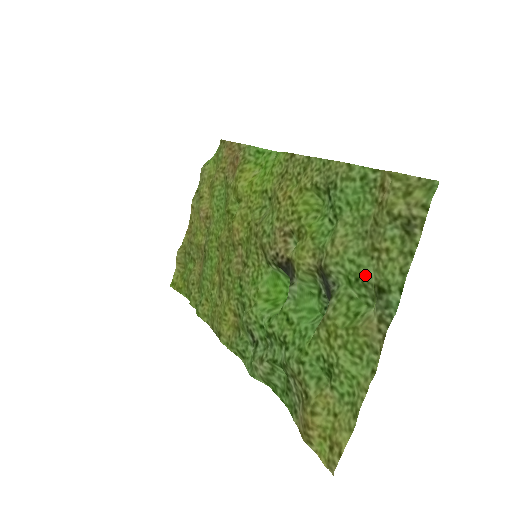
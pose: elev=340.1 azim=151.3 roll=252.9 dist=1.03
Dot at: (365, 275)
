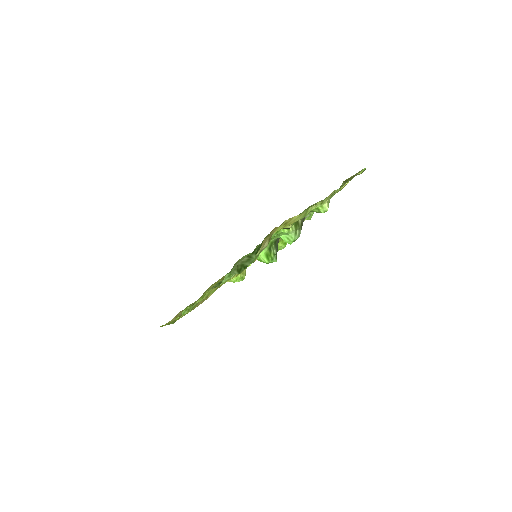
Dot at: occluded
